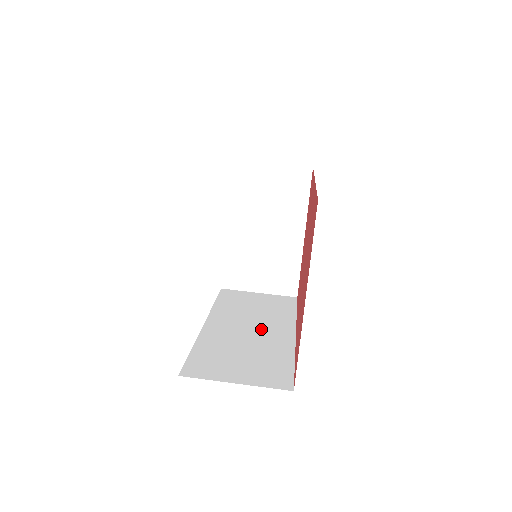
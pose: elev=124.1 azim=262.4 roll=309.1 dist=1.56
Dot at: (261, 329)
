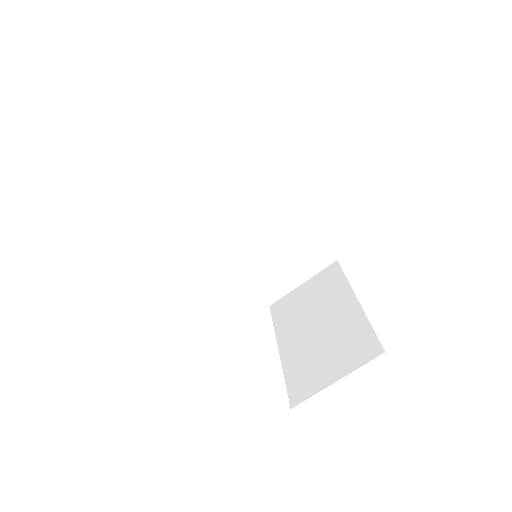
Dot at: (257, 214)
